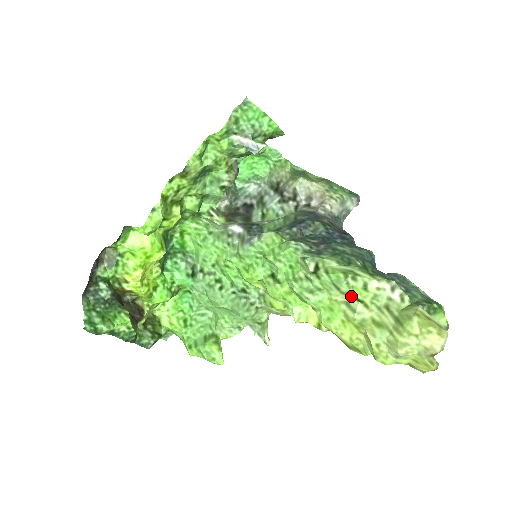
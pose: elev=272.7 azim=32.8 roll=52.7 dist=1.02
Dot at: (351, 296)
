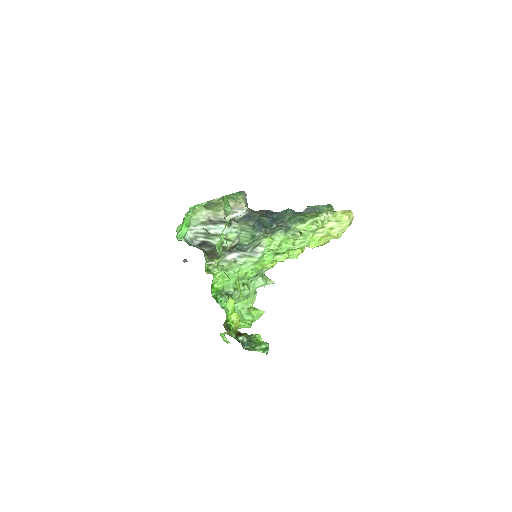
Dot at: (318, 229)
